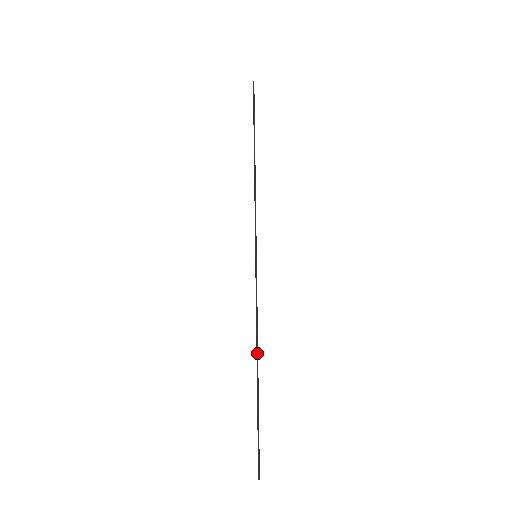
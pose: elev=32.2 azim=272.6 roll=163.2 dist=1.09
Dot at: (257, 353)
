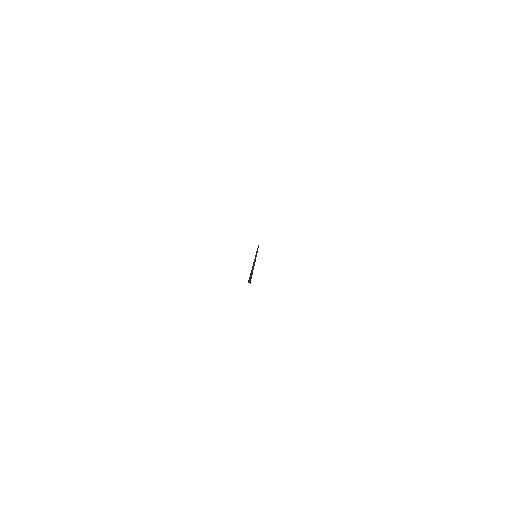
Dot at: (253, 264)
